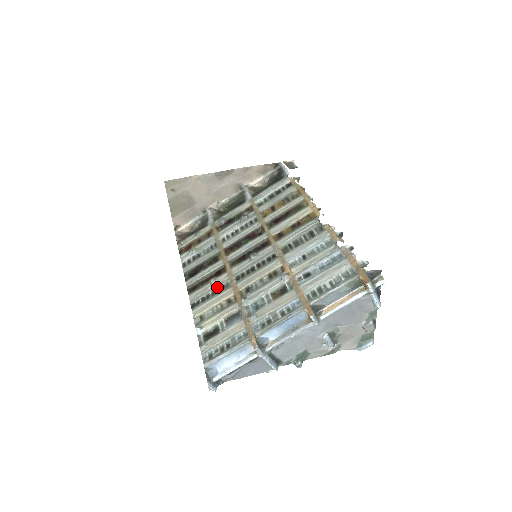
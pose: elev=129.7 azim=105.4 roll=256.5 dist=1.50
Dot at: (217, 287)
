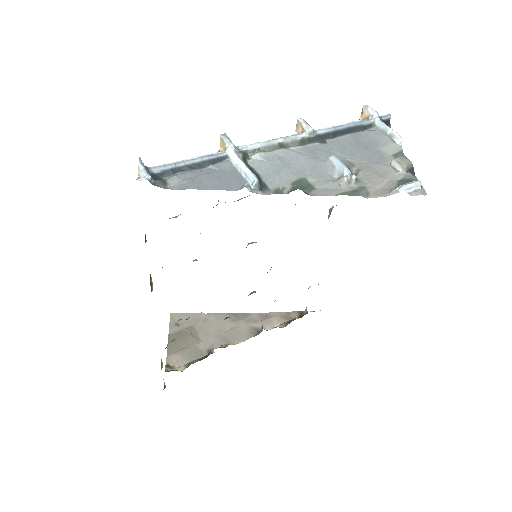
Dot at: occluded
